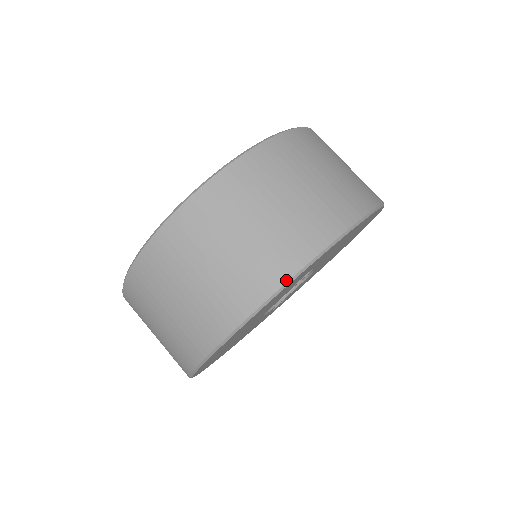
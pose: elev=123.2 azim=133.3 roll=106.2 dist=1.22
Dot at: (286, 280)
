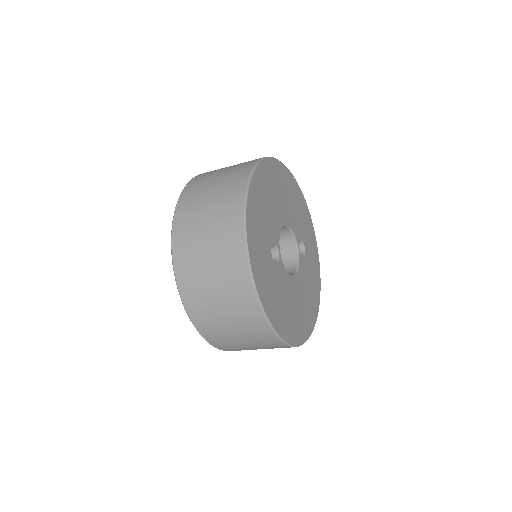
Dot at: (255, 298)
